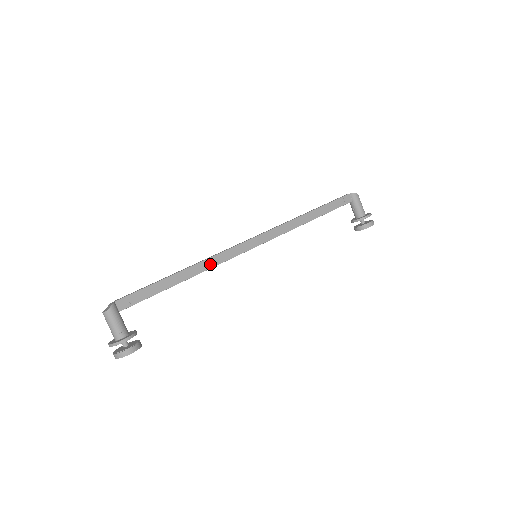
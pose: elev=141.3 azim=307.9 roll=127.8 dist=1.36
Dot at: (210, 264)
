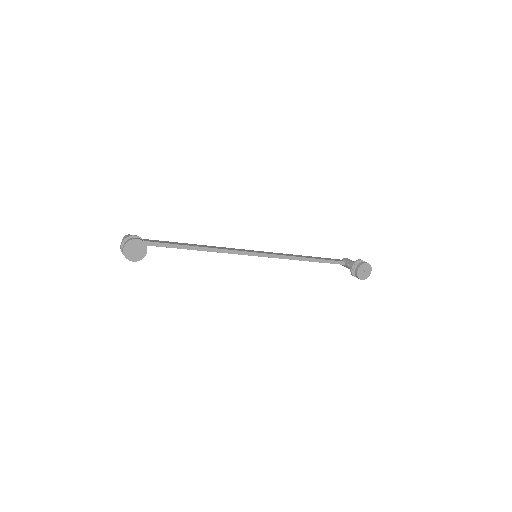
Dot at: (214, 247)
